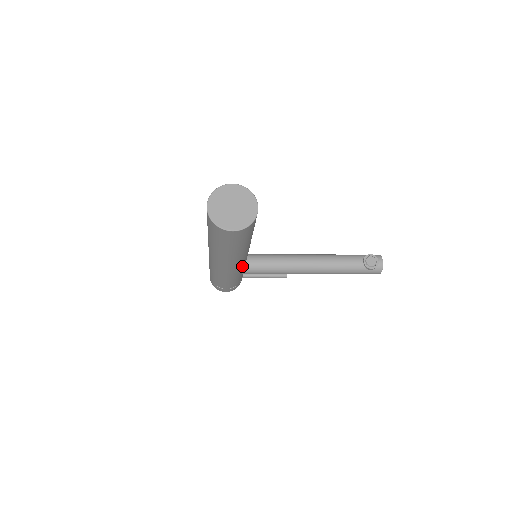
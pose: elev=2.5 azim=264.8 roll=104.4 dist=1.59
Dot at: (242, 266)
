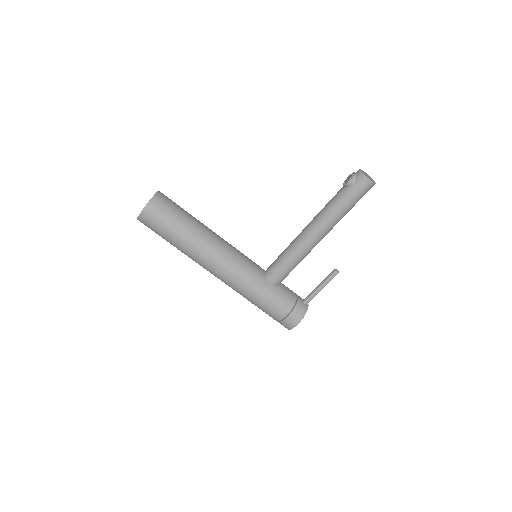
Dot at: (241, 266)
